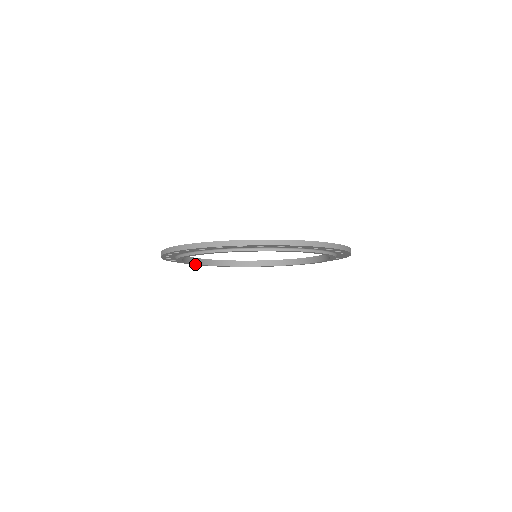
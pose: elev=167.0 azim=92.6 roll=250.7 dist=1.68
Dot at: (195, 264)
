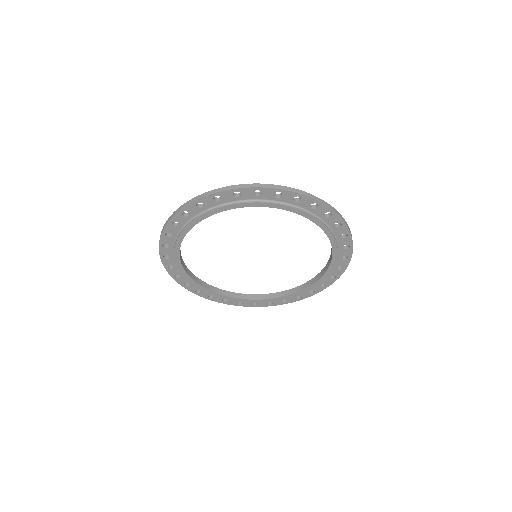
Dot at: (194, 281)
